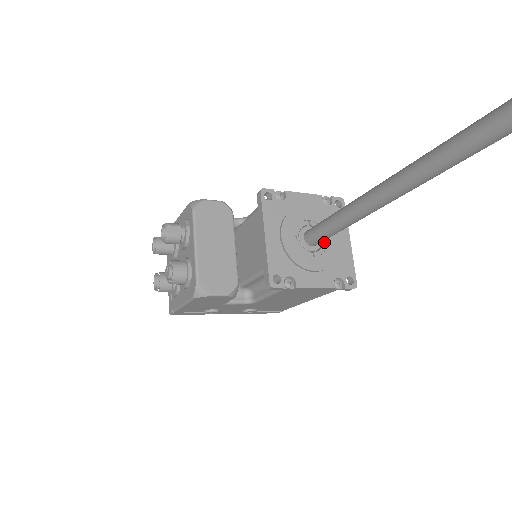
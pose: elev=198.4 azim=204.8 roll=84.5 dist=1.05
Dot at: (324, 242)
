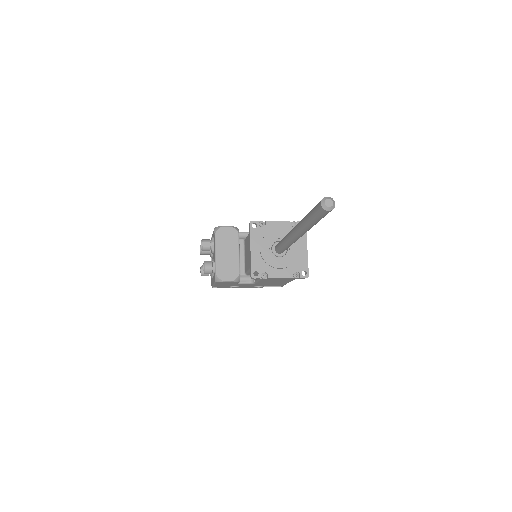
Dot at: (288, 251)
